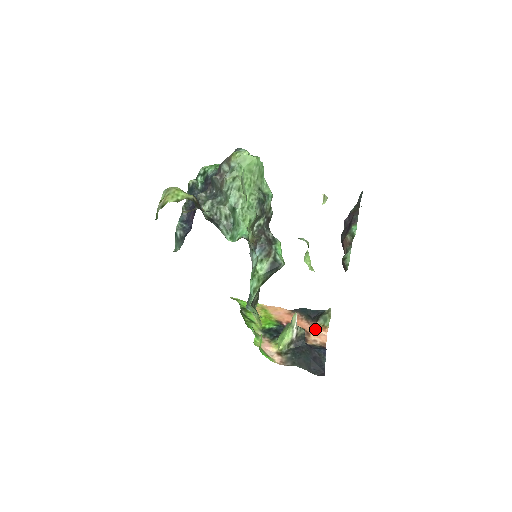
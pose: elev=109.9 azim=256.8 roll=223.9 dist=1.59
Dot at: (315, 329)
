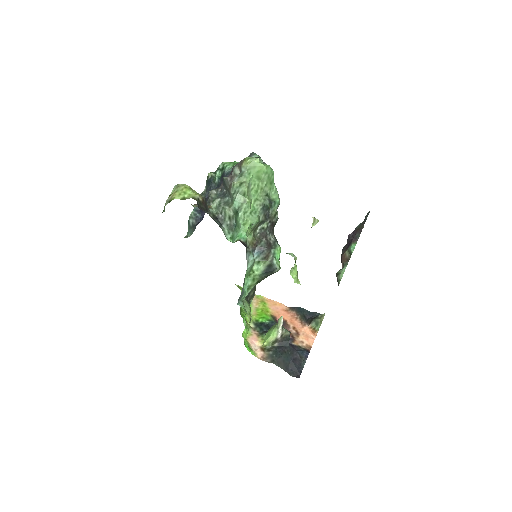
Dot at: (306, 330)
